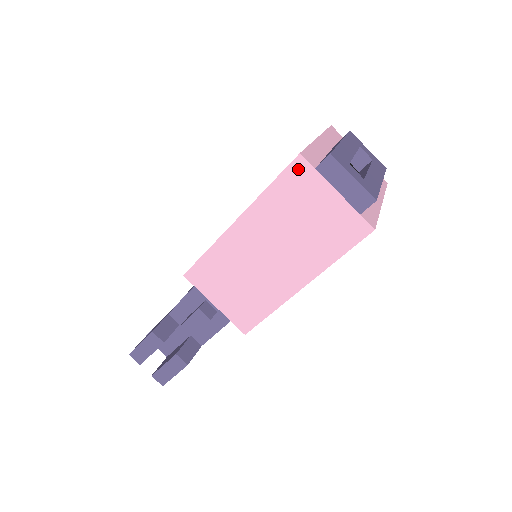
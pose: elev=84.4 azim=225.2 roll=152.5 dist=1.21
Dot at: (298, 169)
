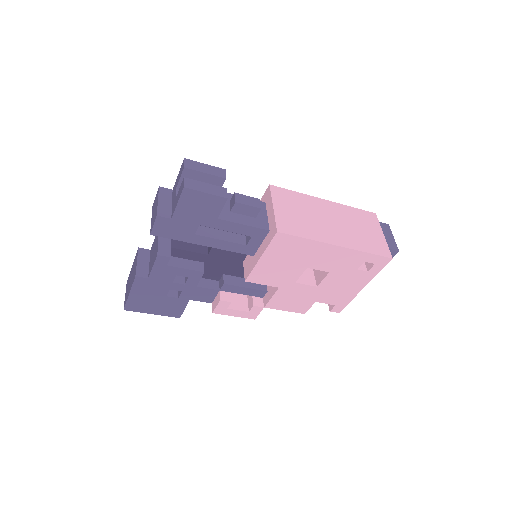
Dot at: (372, 216)
